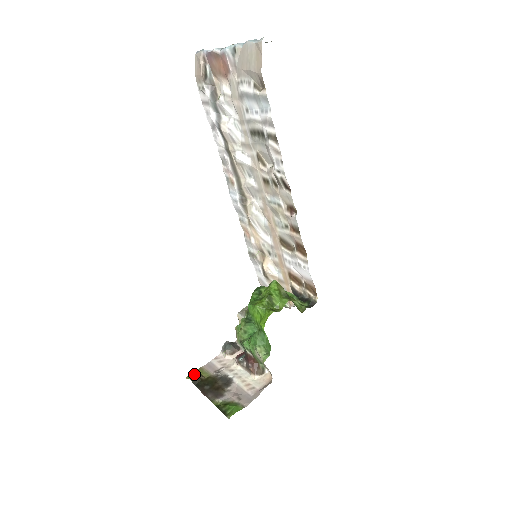
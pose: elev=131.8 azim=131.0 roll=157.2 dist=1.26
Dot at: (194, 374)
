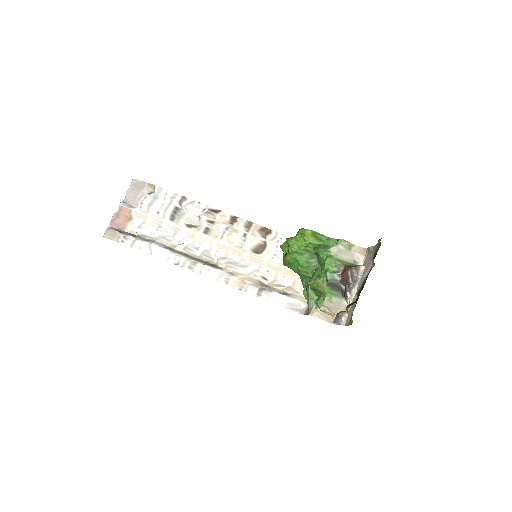
Dot at: (346, 307)
